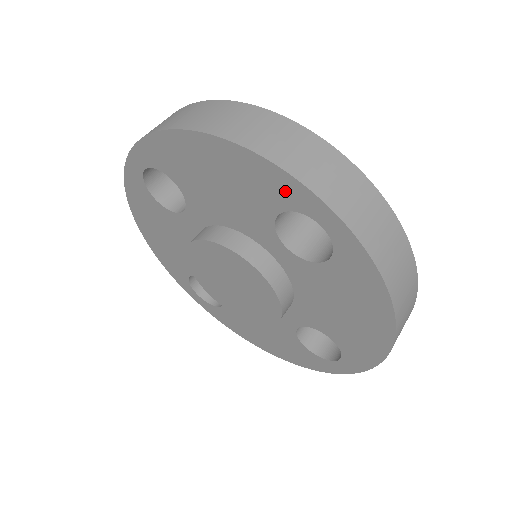
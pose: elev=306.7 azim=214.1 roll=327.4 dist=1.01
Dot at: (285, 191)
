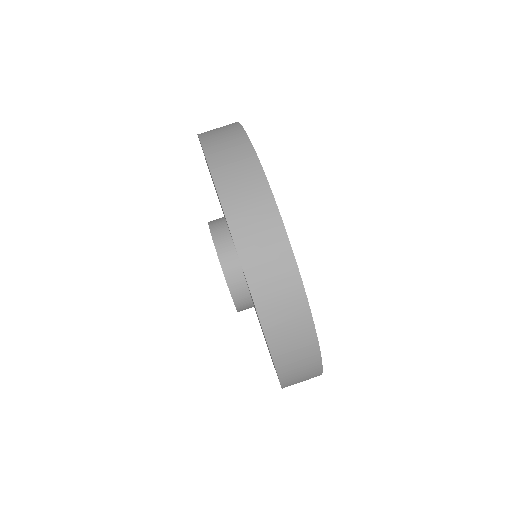
Dot at: occluded
